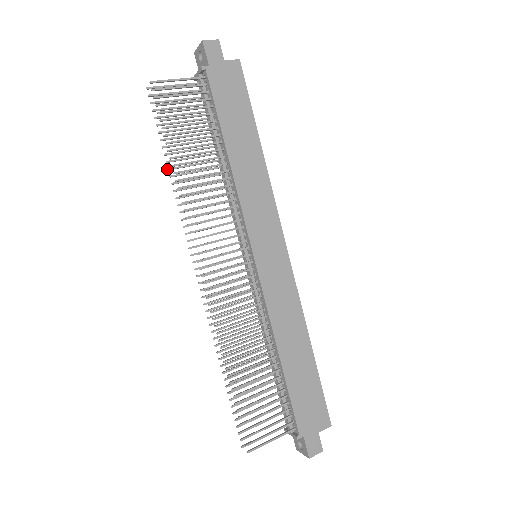
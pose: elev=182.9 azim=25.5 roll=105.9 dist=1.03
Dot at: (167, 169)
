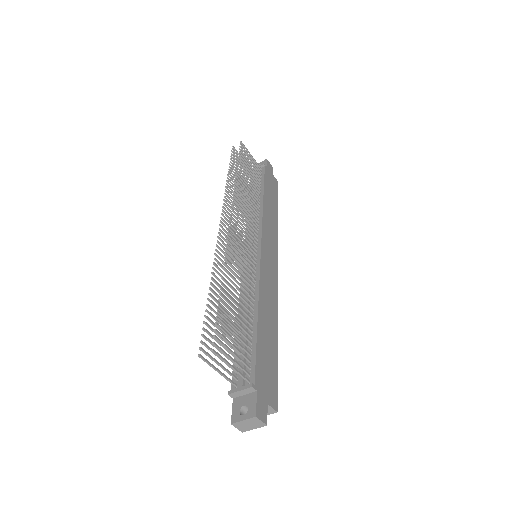
Dot at: (227, 174)
